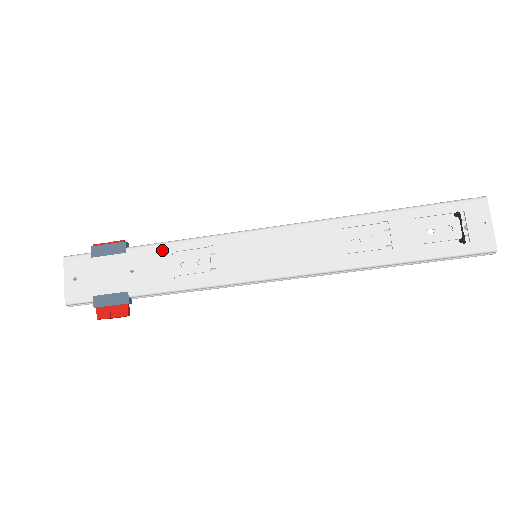
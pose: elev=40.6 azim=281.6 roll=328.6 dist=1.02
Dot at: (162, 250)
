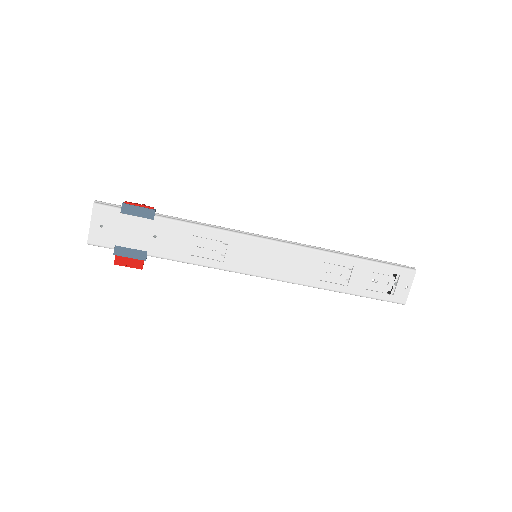
Dot at: (186, 228)
